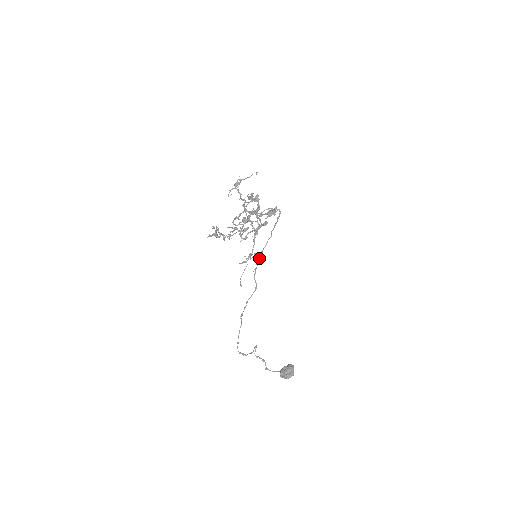
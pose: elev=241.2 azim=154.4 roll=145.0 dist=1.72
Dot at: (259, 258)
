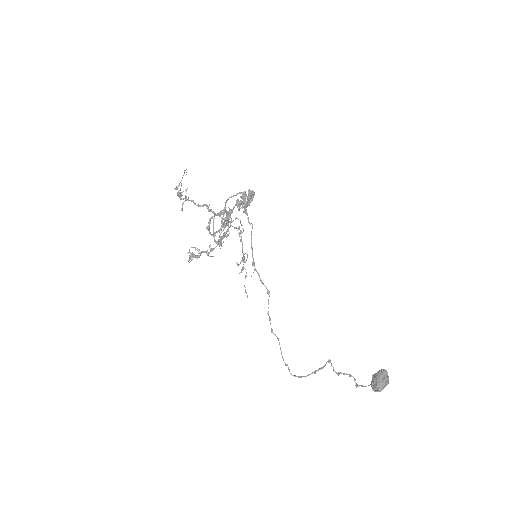
Dot at: (252, 257)
